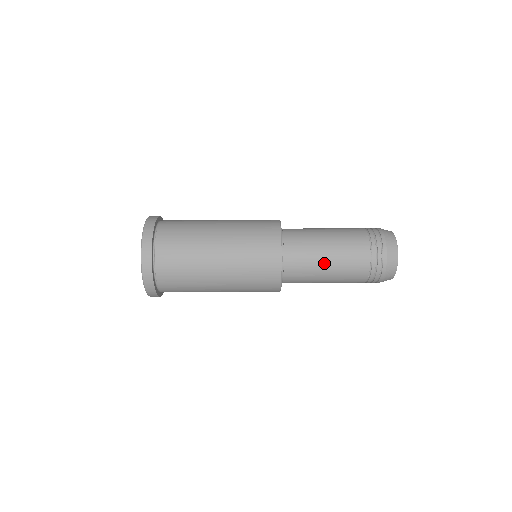
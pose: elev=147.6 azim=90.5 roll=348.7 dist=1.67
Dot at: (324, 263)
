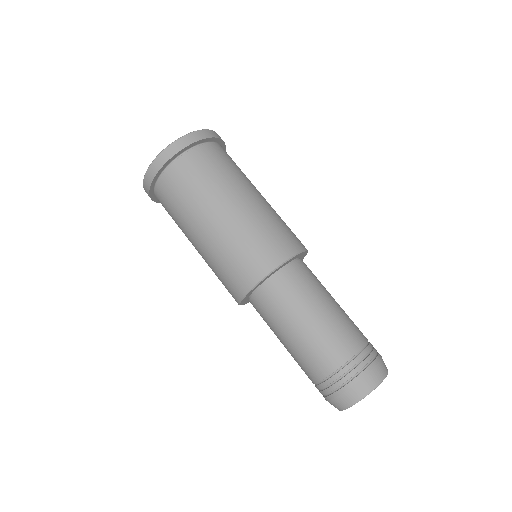
Dot at: (288, 331)
